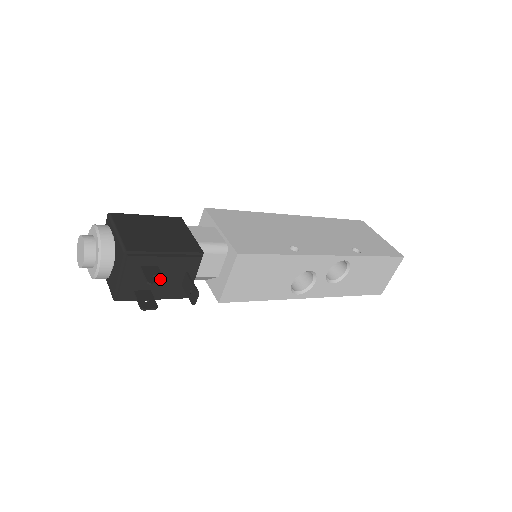
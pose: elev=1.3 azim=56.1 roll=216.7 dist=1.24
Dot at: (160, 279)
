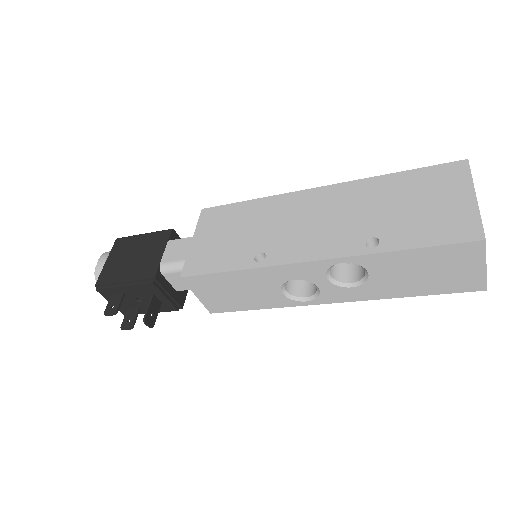
Dot at: (114, 309)
